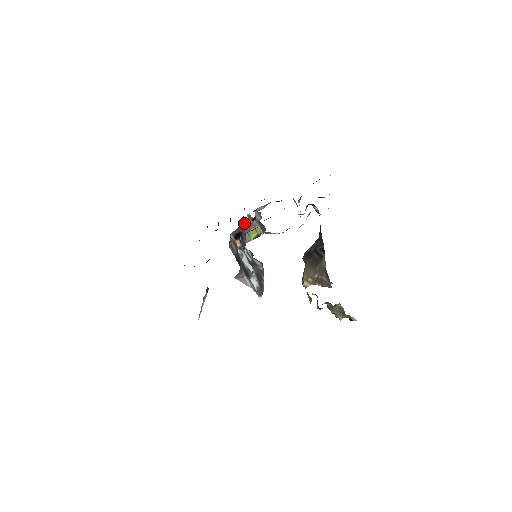
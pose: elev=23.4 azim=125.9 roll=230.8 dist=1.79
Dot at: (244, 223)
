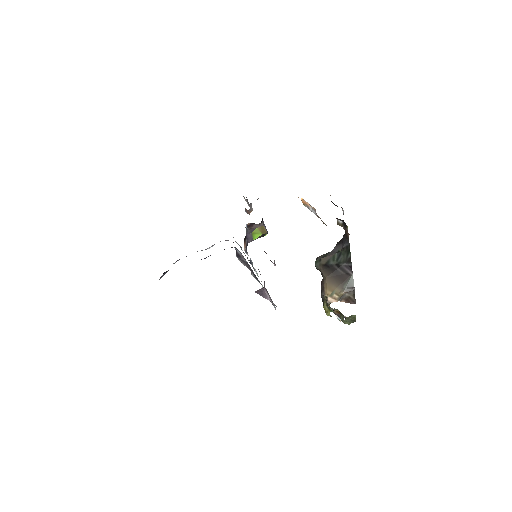
Dot at: (251, 223)
